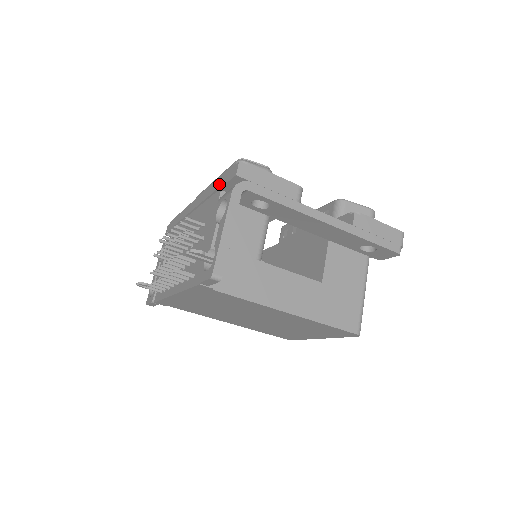
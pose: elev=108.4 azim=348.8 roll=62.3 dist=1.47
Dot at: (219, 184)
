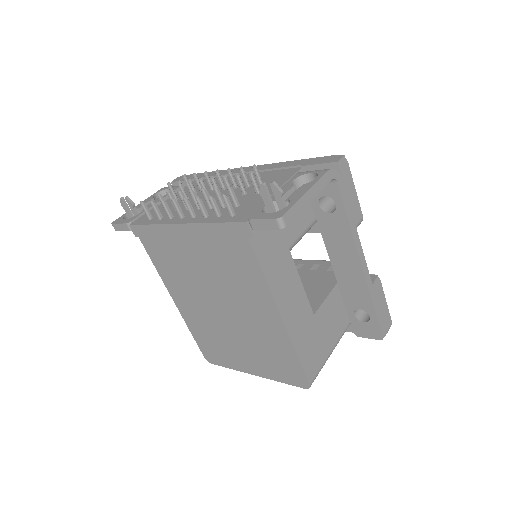
Dot at: (301, 163)
